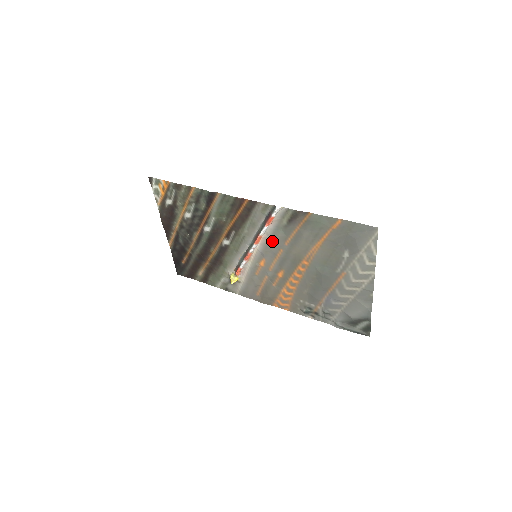
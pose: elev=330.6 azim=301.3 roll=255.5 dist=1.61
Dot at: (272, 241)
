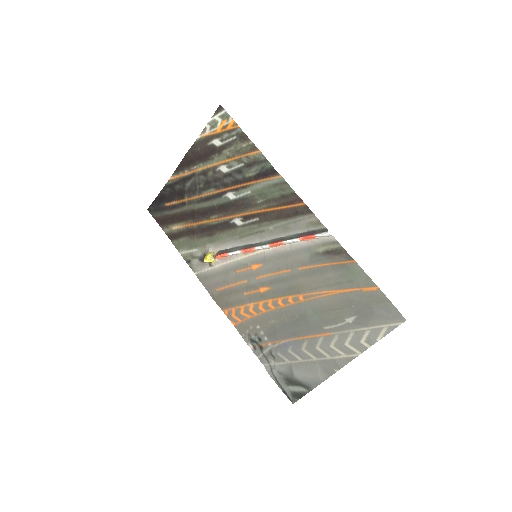
Dot at: (289, 256)
